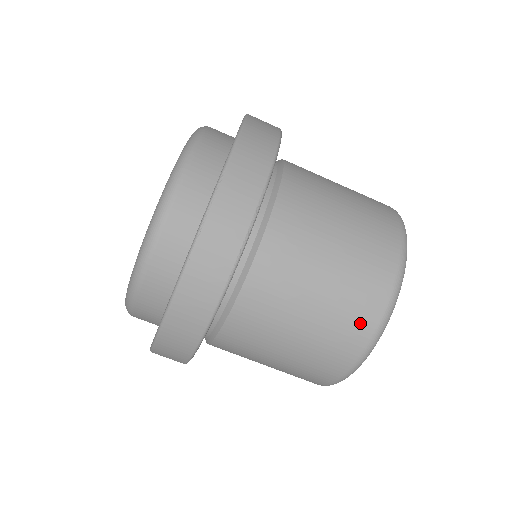
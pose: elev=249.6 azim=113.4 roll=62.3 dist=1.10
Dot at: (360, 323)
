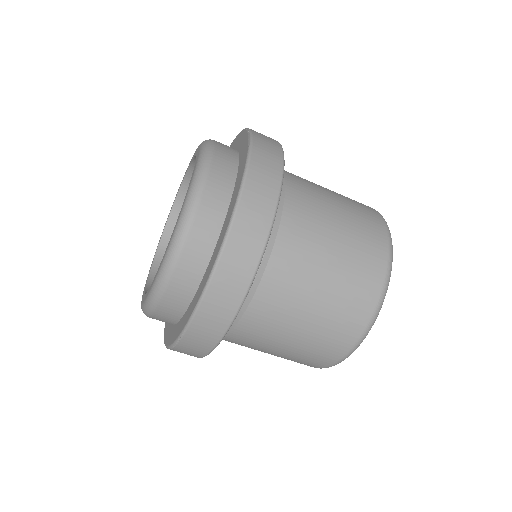
Dot at: occluded
